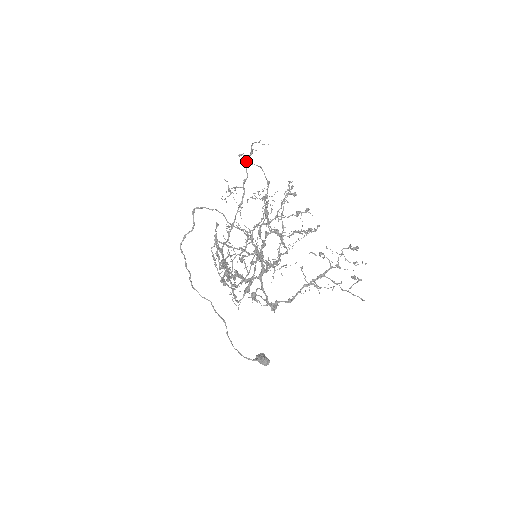
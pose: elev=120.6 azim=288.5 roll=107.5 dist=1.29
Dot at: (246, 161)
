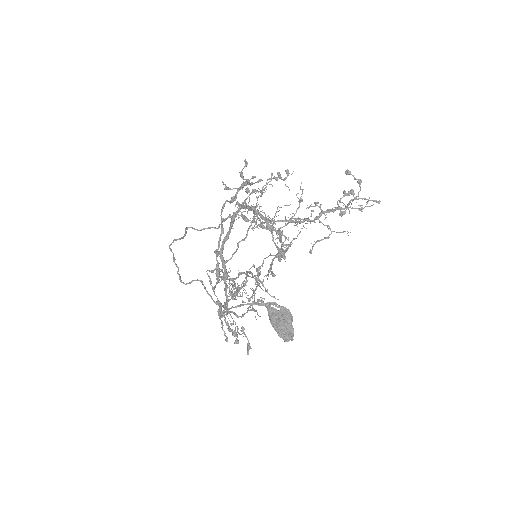
Dot at: occluded
